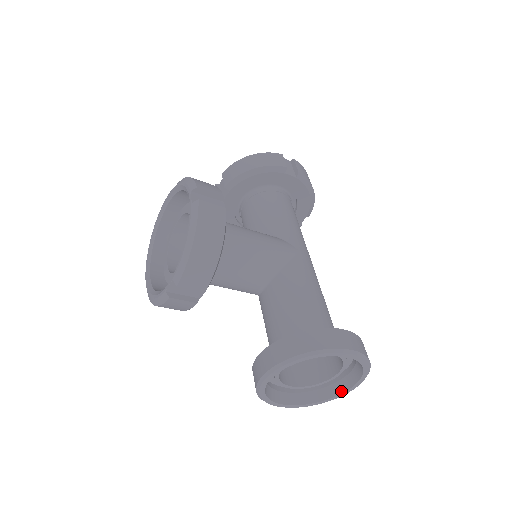
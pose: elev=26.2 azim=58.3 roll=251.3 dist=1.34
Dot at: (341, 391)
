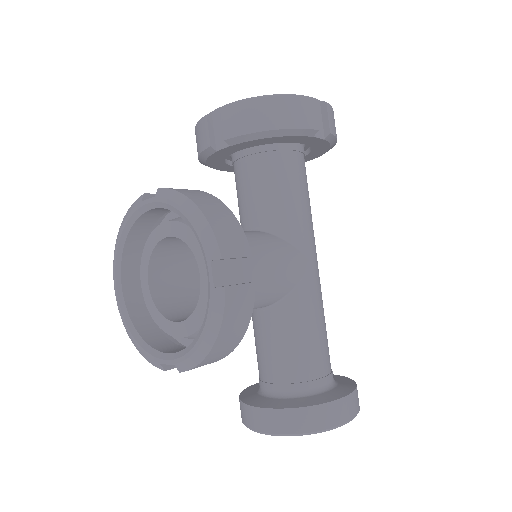
Dot at: occluded
